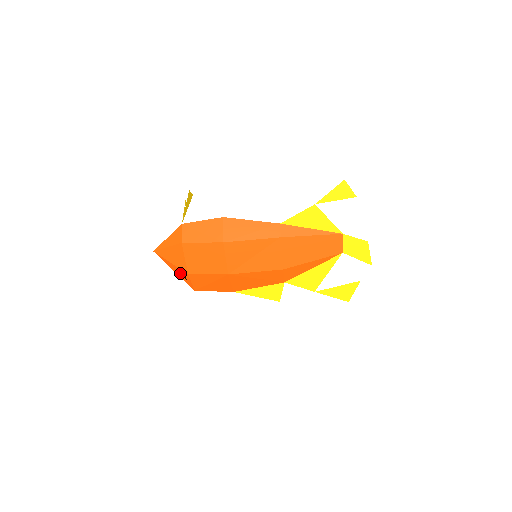
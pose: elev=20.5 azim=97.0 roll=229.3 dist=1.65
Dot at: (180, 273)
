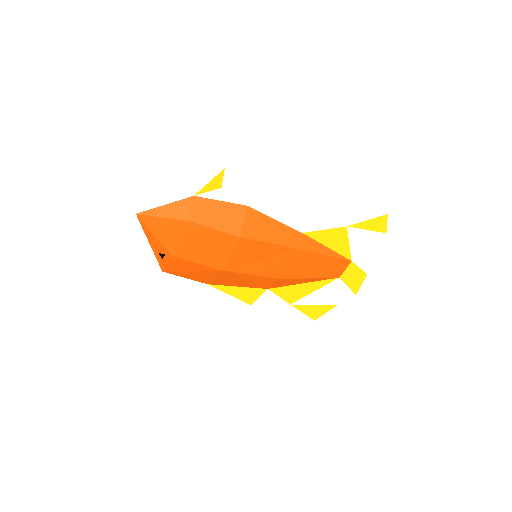
Dot at: (159, 249)
